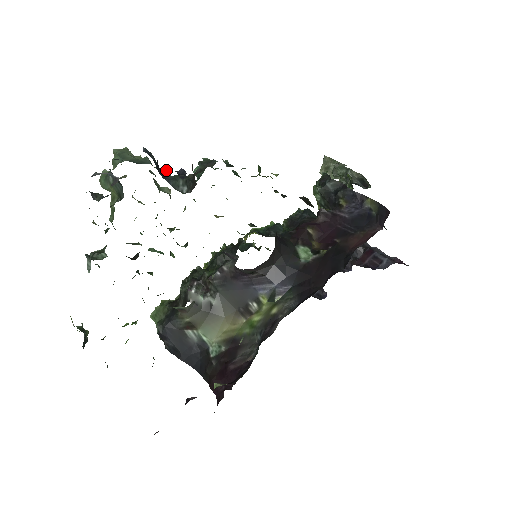
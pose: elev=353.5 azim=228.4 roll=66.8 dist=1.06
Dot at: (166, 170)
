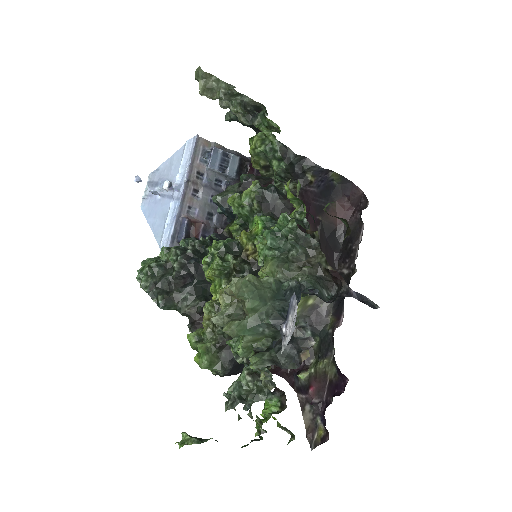
Dot at: (283, 275)
